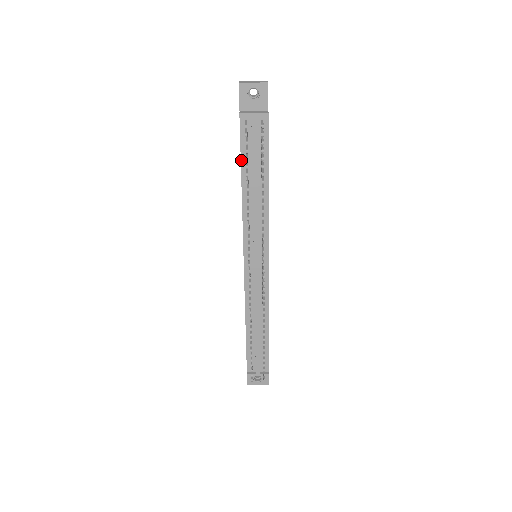
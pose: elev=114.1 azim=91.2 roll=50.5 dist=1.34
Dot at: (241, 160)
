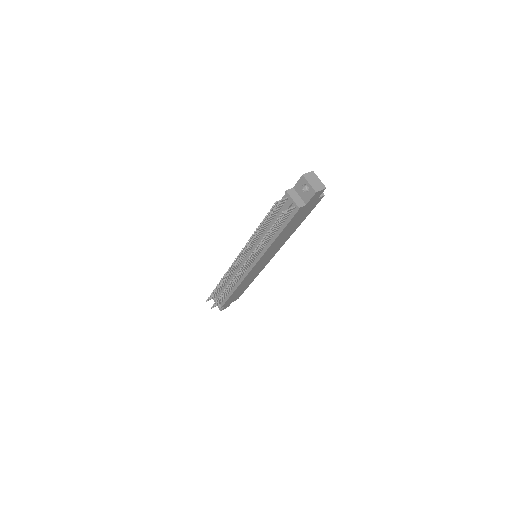
Dot at: occluded
